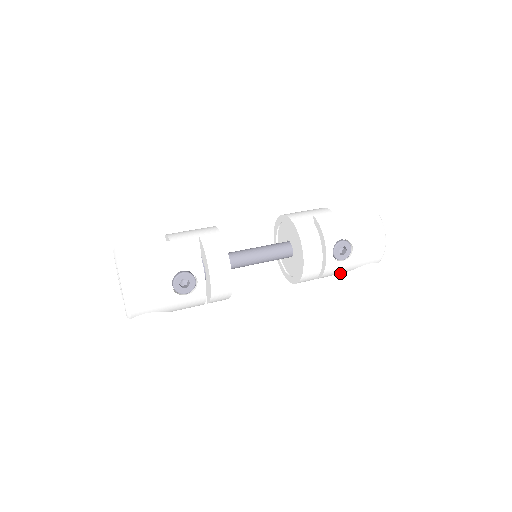
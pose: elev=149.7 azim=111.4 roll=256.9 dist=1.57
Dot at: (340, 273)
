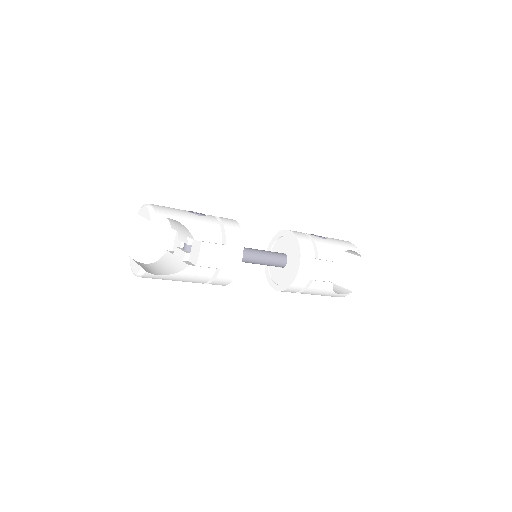
Dot at: (335, 257)
